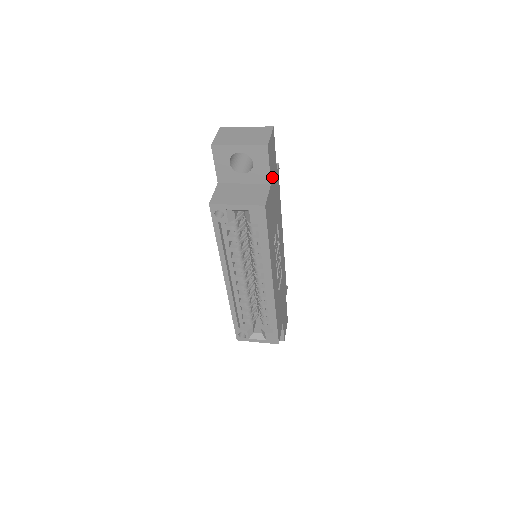
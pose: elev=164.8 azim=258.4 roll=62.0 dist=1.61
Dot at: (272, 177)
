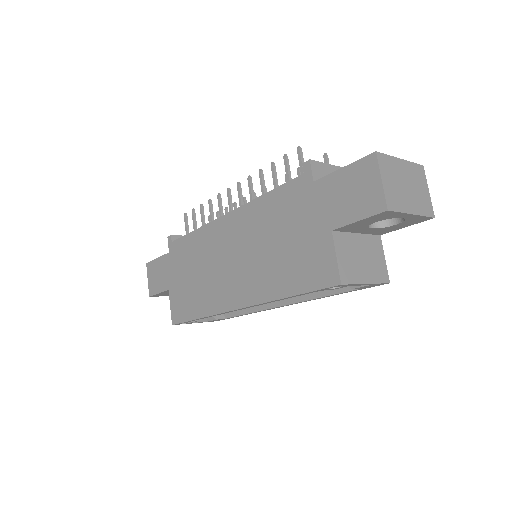
Dot at: occluded
